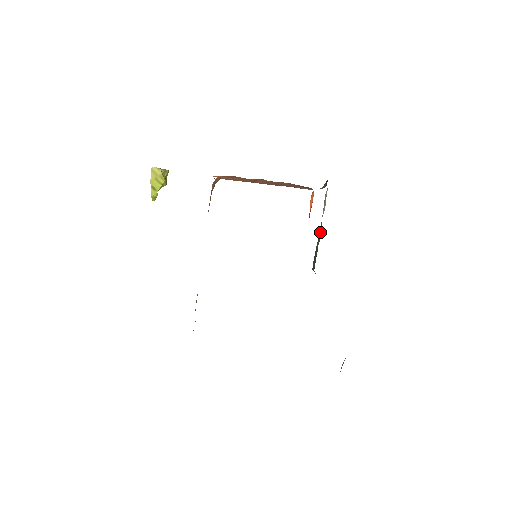
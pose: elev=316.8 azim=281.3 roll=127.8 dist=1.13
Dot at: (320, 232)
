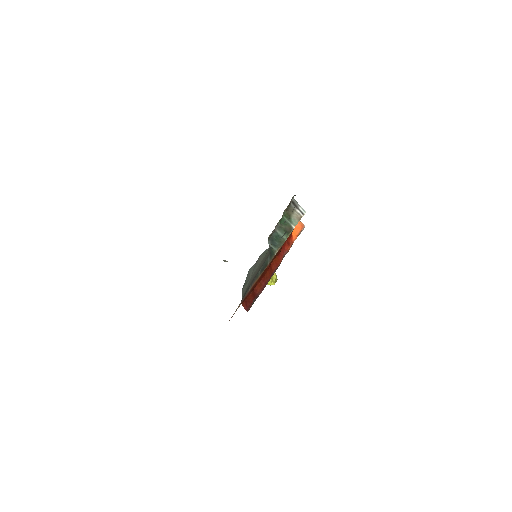
Dot at: (281, 225)
